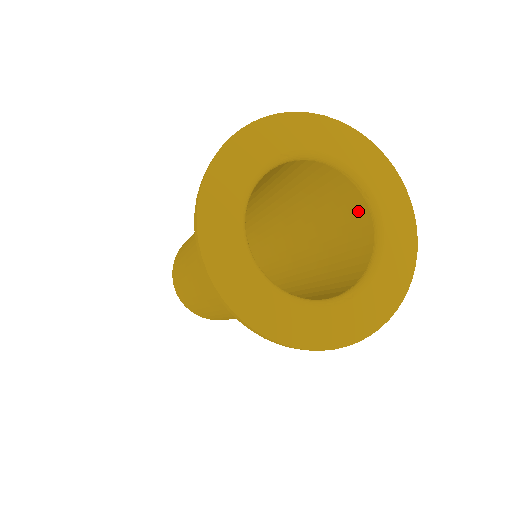
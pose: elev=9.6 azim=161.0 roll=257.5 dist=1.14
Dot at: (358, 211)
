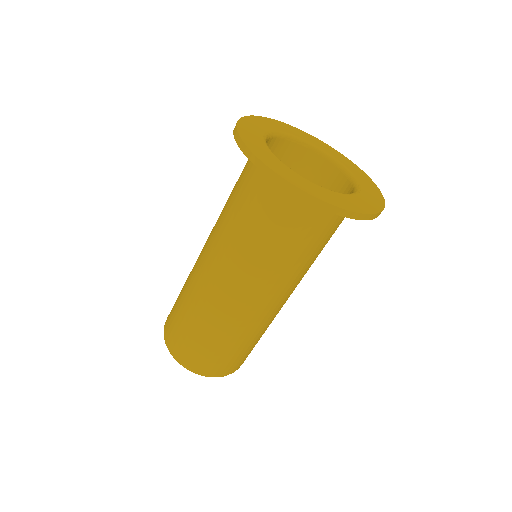
Dot at: (304, 160)
